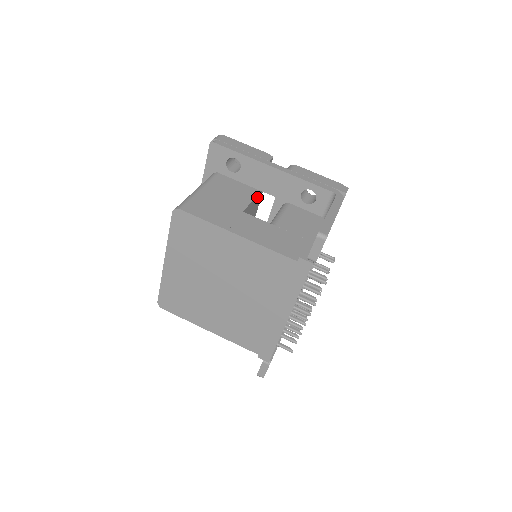
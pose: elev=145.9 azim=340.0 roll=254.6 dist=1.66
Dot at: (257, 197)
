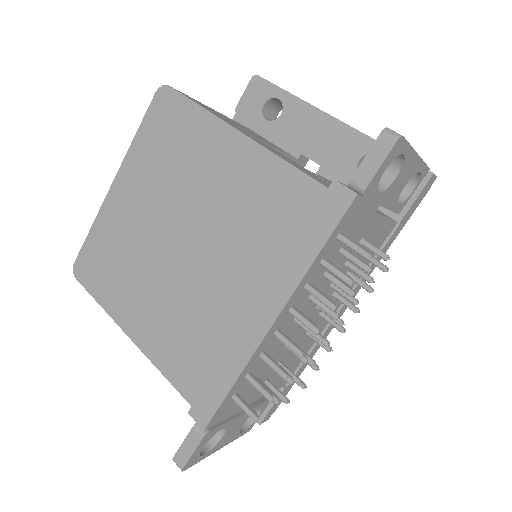
Dot at: occluded
